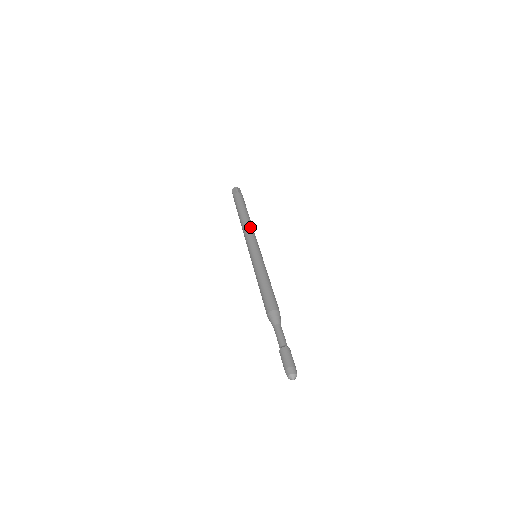
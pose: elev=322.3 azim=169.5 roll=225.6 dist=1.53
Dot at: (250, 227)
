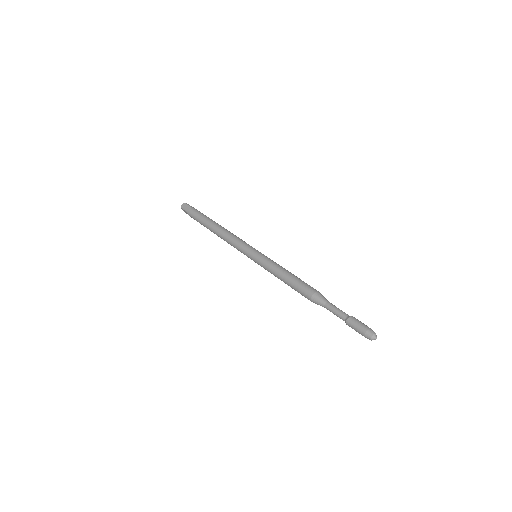
Dot at: (232, 233)
